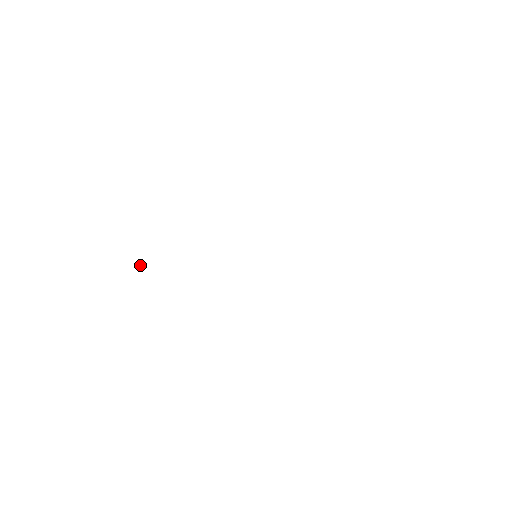
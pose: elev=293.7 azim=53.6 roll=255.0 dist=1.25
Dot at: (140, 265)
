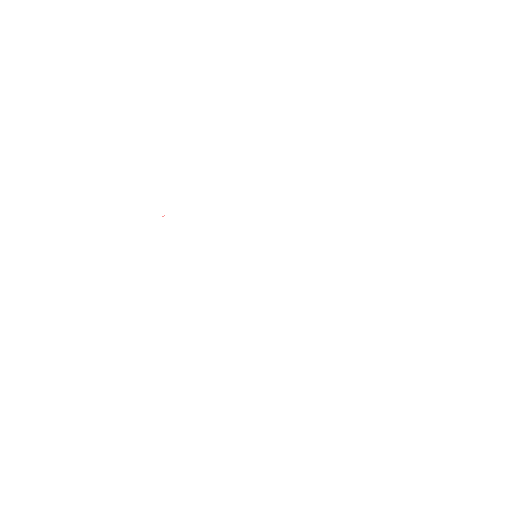
Dot at: occluded
